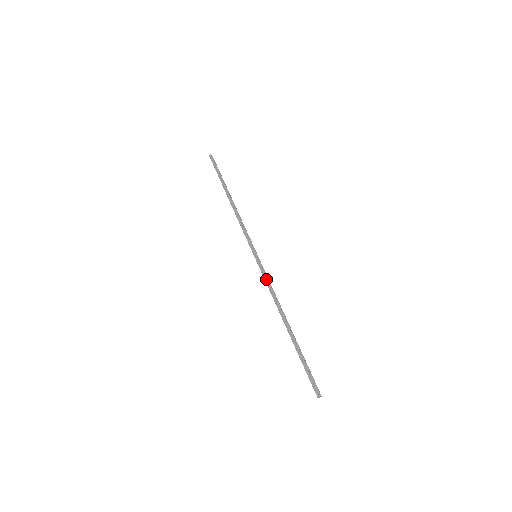
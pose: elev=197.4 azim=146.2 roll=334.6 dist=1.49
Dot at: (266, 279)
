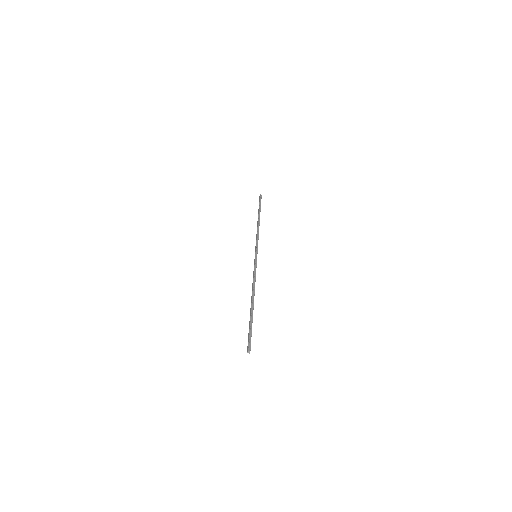
Dot at: (254, 270)
